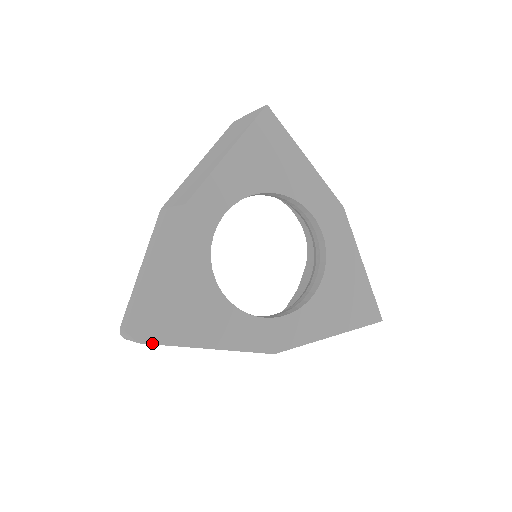
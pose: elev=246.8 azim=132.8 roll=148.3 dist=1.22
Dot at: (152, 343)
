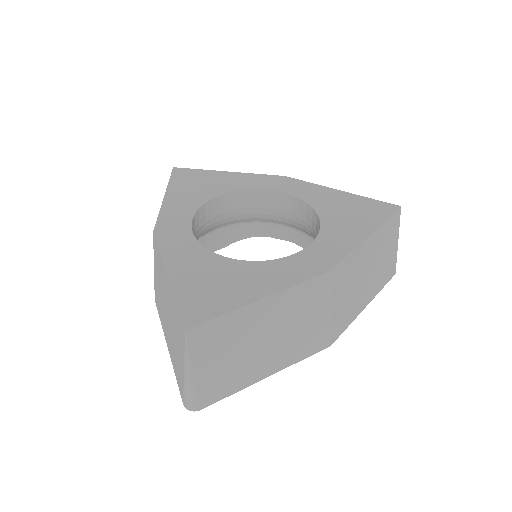
Dot at: (199, 323)
